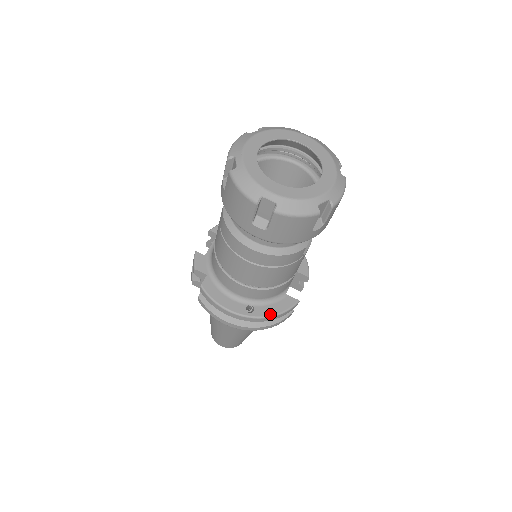
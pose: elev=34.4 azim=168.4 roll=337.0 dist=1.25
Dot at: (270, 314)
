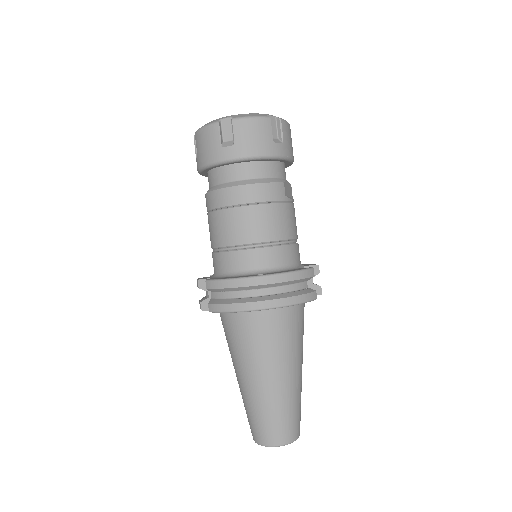
Dot at: (283, 272)
